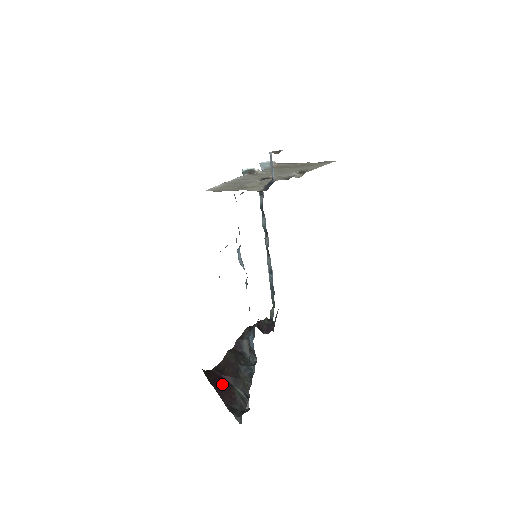
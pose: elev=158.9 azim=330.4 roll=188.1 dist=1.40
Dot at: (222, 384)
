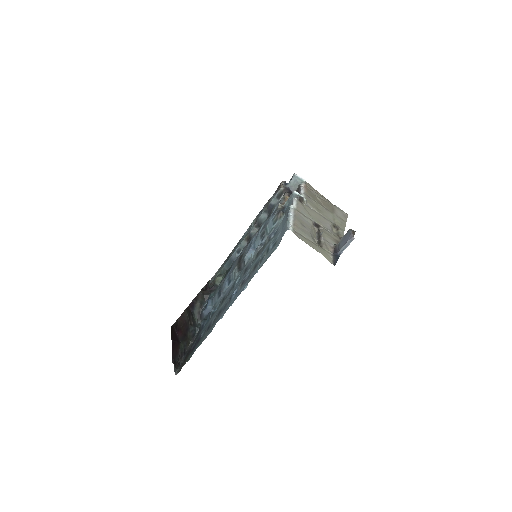
Dot at: (176, 339)
